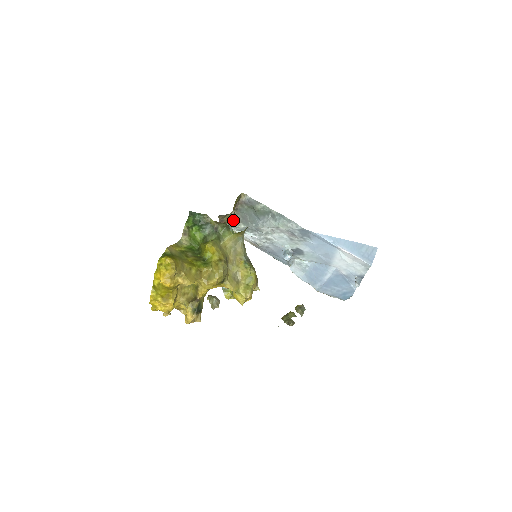
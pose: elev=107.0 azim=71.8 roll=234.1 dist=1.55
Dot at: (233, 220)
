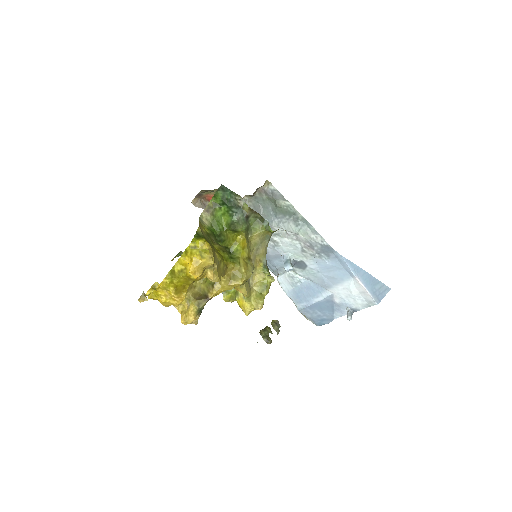
Dot at: occluded
